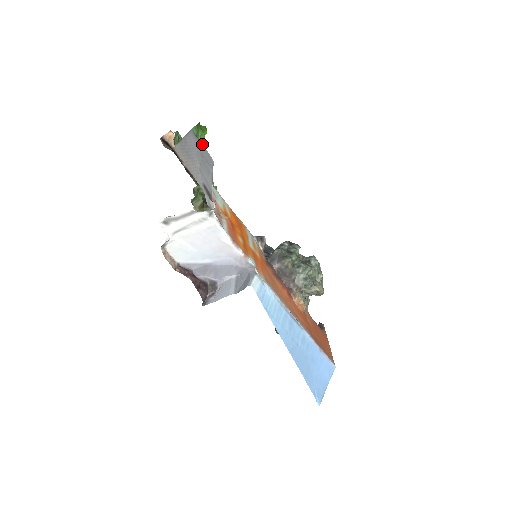
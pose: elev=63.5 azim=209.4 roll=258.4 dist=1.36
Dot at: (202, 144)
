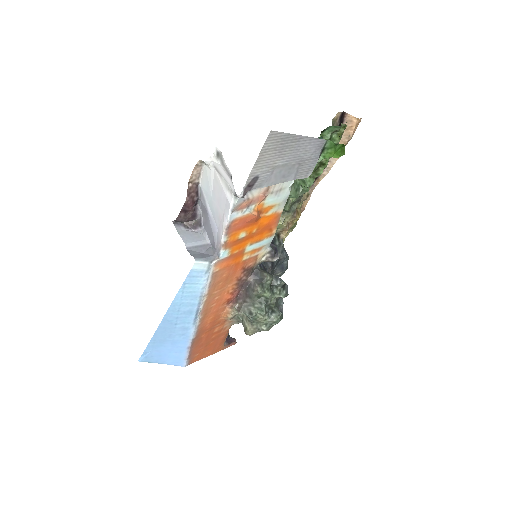
Dot at: (321, 158)
